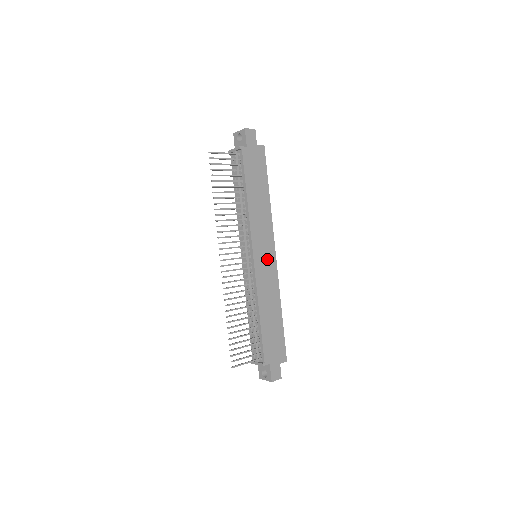
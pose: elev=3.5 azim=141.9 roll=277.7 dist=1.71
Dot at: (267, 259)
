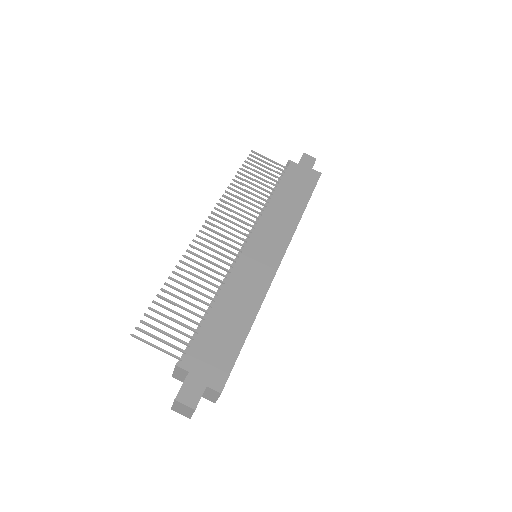
Dot at: (265, 258)
